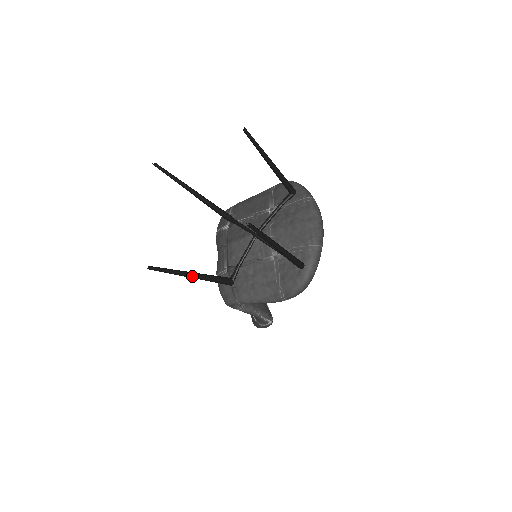
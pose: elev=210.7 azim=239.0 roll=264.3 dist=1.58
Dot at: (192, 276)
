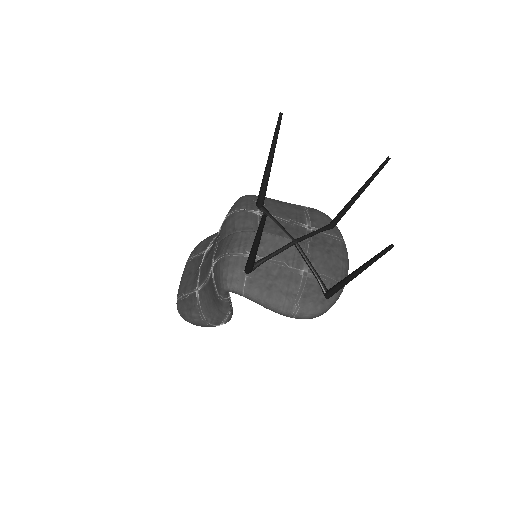
Dot at: (257, 246)
